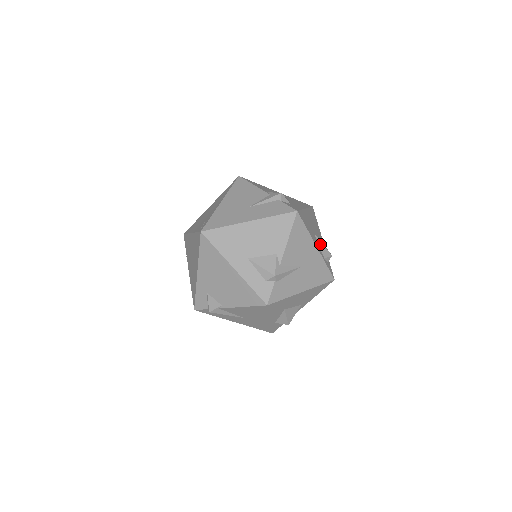
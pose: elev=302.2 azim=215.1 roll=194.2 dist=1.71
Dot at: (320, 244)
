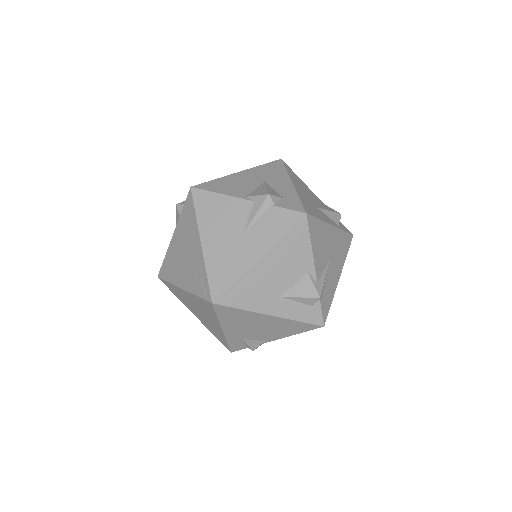
Dot at: (327, 214)
